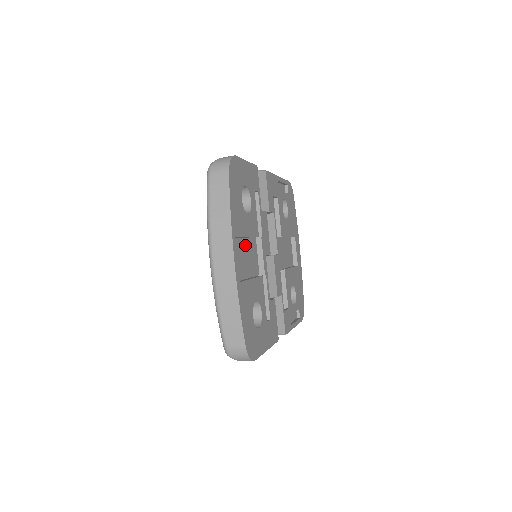
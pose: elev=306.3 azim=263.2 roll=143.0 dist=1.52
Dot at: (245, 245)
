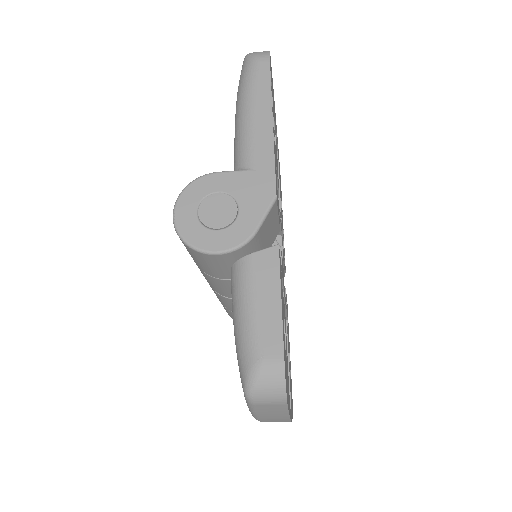
Dot at: occluded
